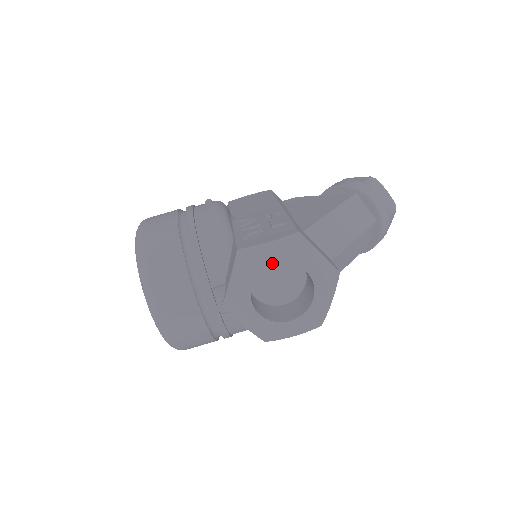
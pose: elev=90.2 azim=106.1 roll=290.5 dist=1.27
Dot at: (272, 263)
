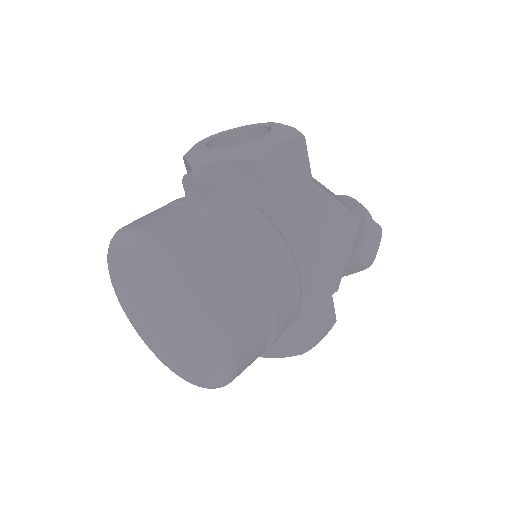
Dot at: (213, 137)
